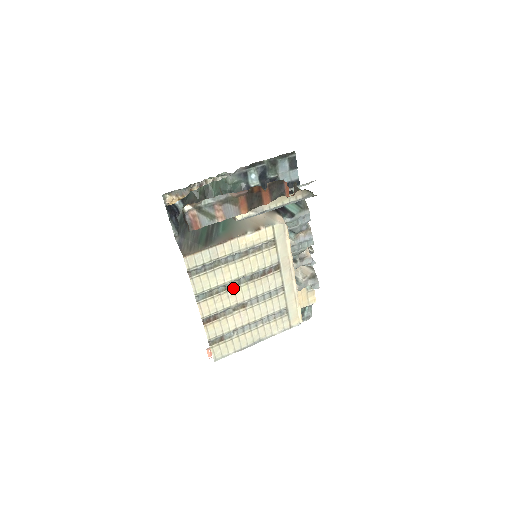
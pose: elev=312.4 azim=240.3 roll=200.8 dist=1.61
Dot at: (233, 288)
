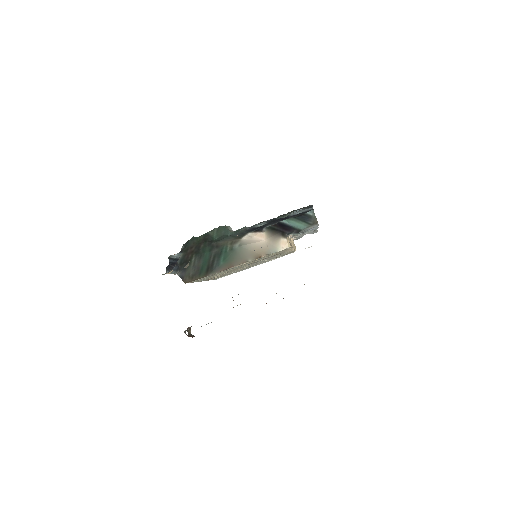
Dot at: (232, 270)
